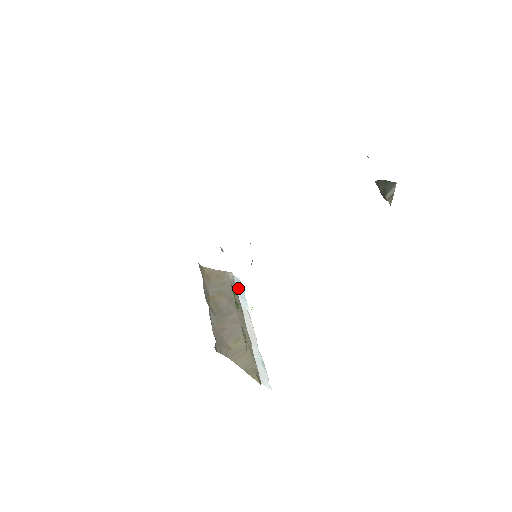
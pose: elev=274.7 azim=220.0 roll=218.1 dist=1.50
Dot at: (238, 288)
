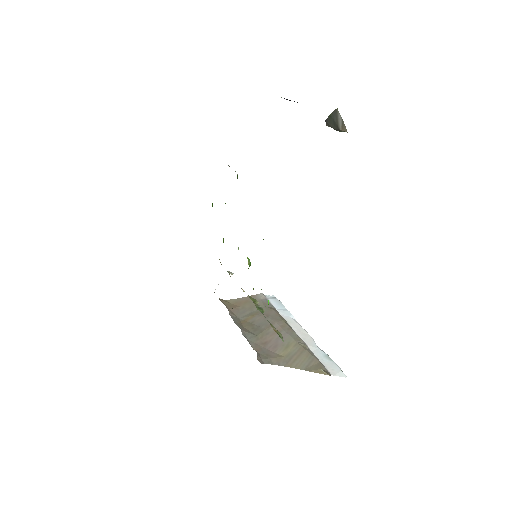
Dot at: (274, 304)
